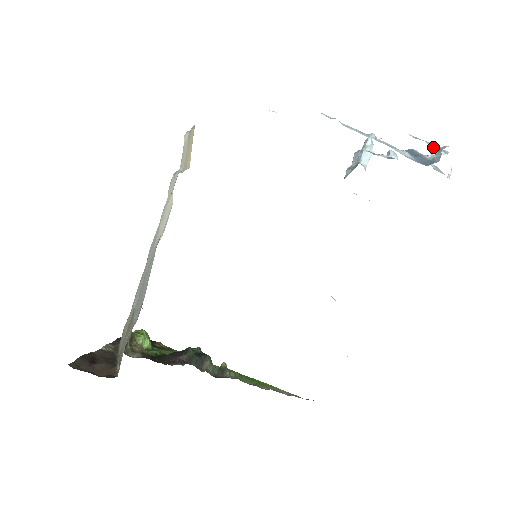
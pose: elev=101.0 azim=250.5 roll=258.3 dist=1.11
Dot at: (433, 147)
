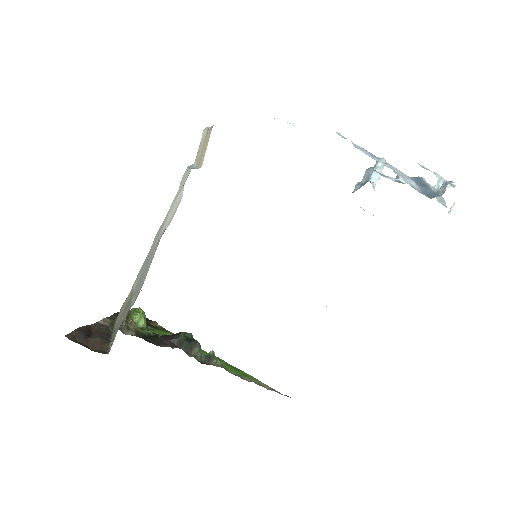
Dot at: (440, 179)
